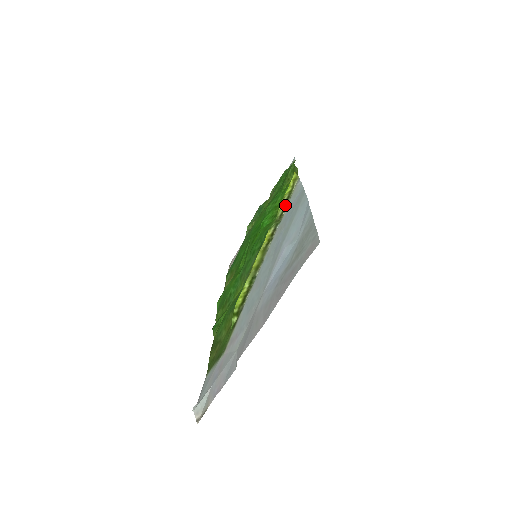
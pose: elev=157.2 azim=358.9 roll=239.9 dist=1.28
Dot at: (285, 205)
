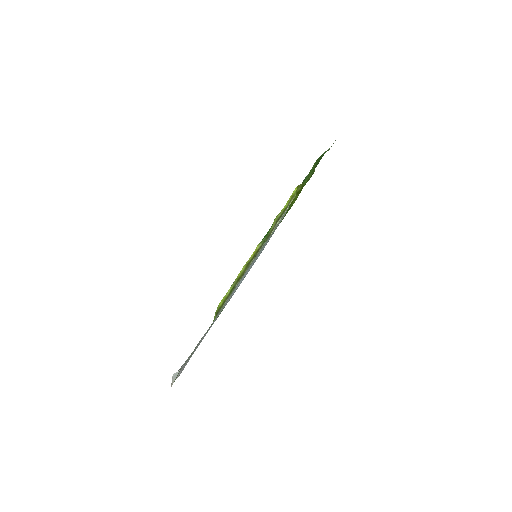
Dot at: (276, 224)
